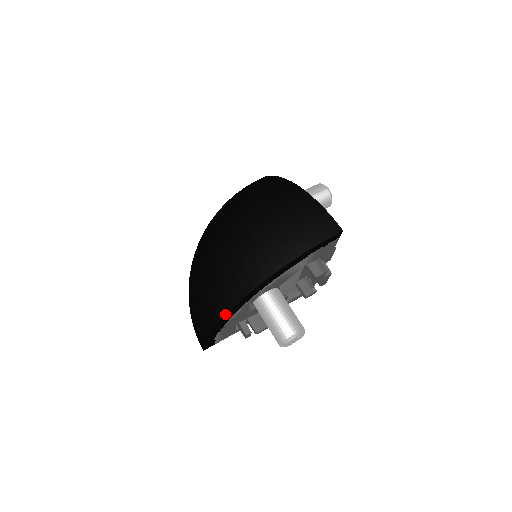
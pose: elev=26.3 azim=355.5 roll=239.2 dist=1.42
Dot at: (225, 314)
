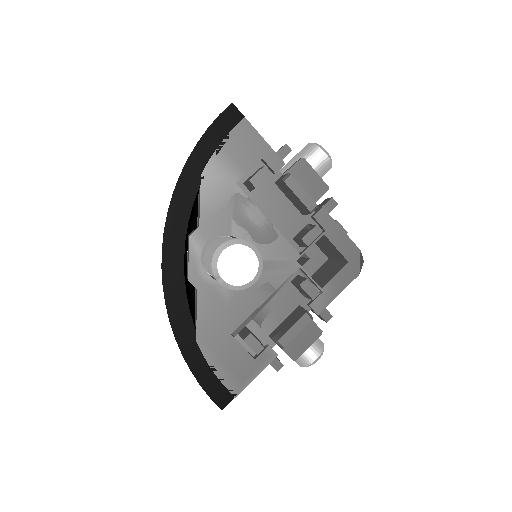
Dot at: (164, 296)
